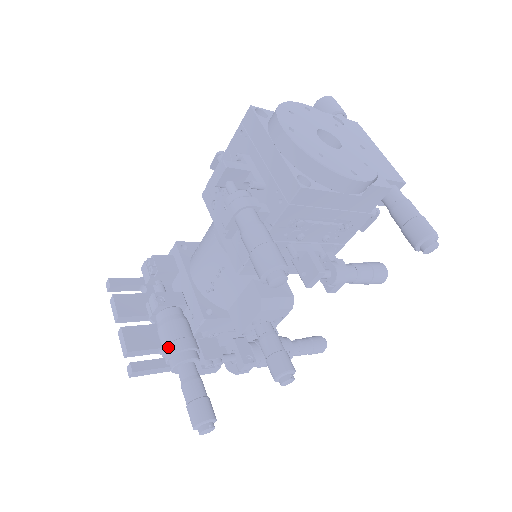
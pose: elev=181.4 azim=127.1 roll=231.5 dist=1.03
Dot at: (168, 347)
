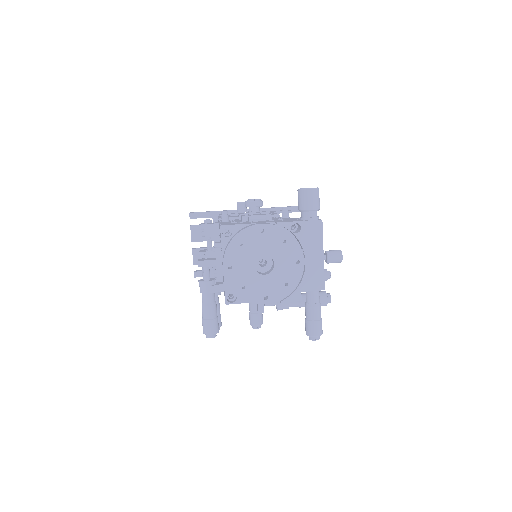
Dot at: occluded
